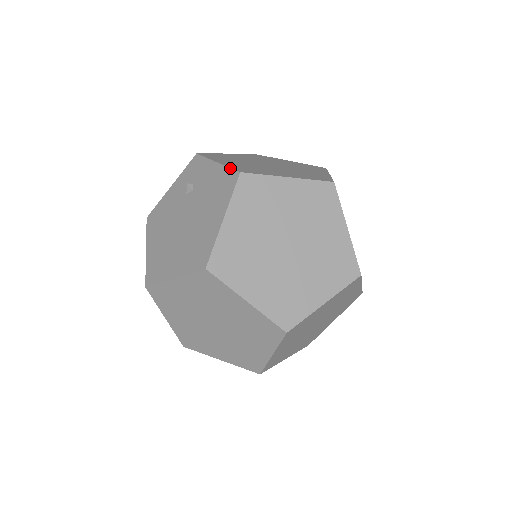
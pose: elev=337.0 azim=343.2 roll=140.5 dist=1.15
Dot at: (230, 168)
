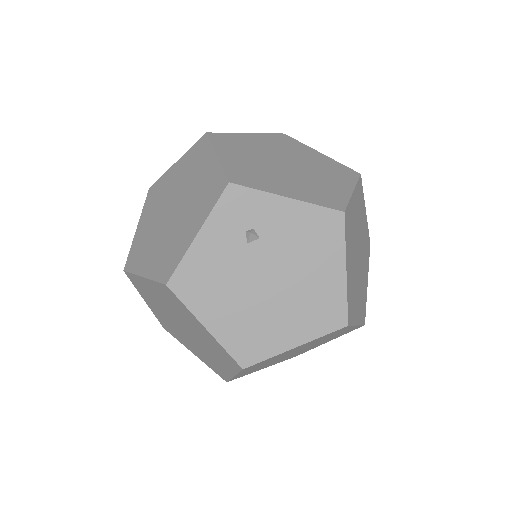
Dot at: (323, 207)
